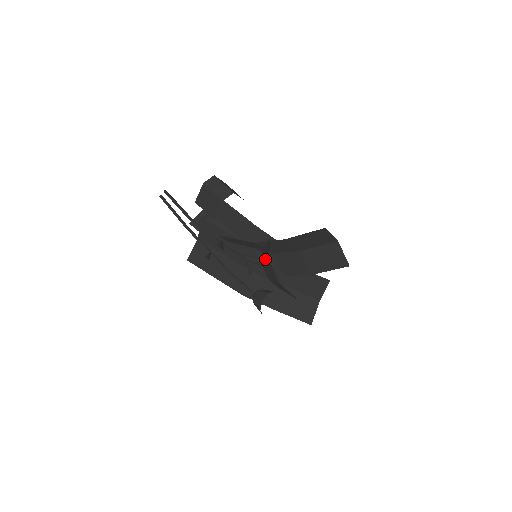
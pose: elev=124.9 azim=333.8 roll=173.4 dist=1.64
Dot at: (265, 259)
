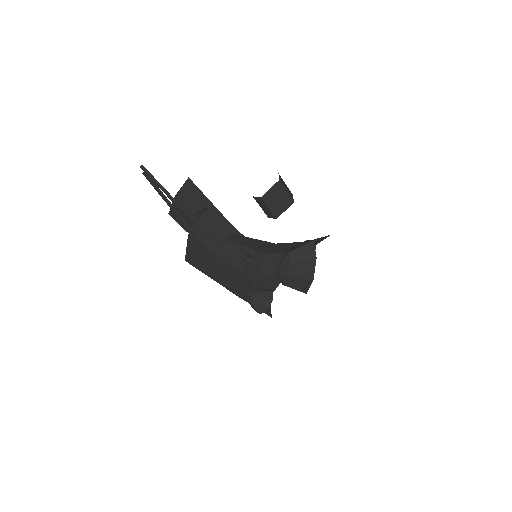
Dot at: (309, 259)
